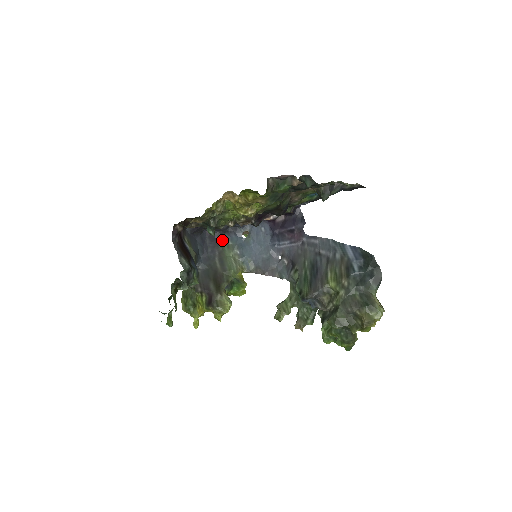
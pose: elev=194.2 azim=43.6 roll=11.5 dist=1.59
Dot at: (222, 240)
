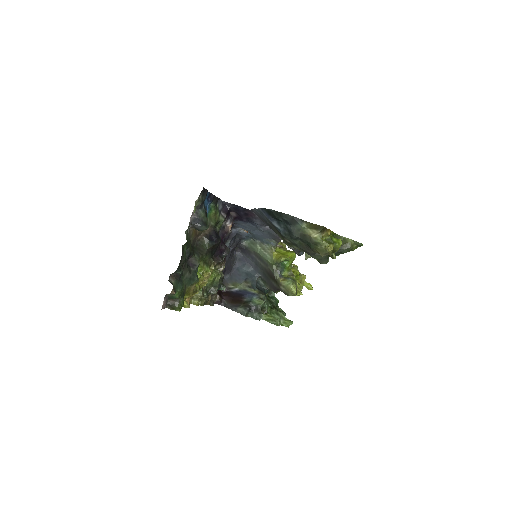
Dot at: (247, 244)
